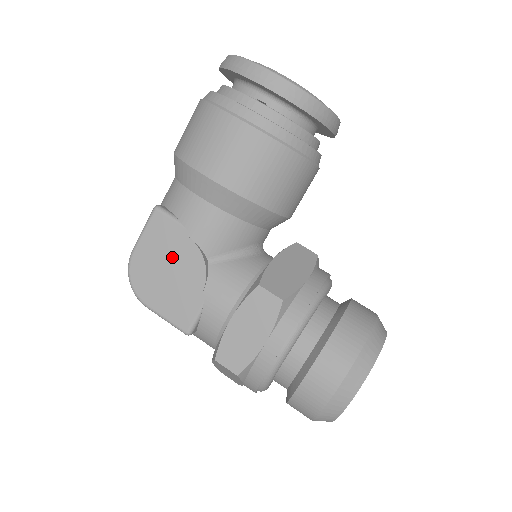
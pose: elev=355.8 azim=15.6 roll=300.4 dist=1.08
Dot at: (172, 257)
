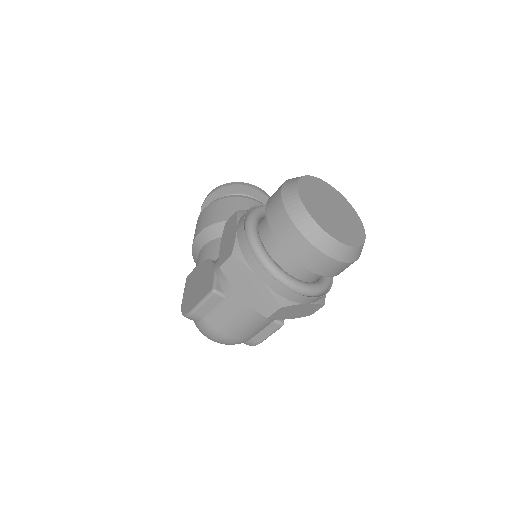
Dot at: (197, 278)
